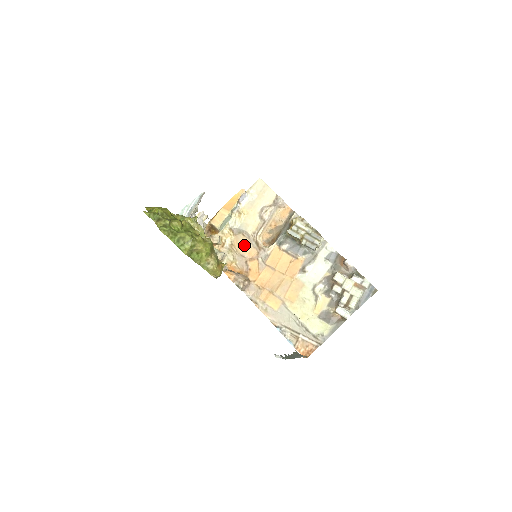
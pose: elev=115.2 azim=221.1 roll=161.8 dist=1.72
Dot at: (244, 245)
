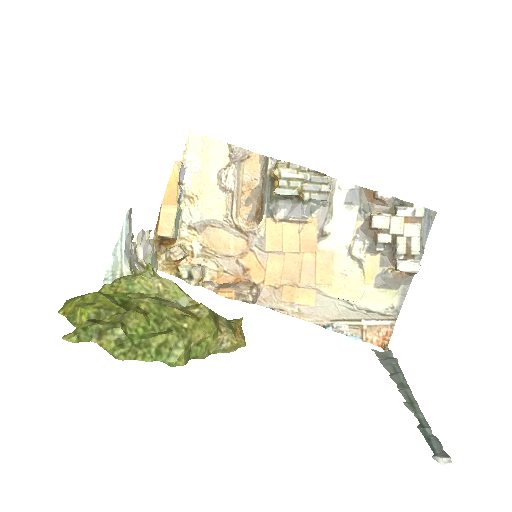
Dot at: (221, 240)
